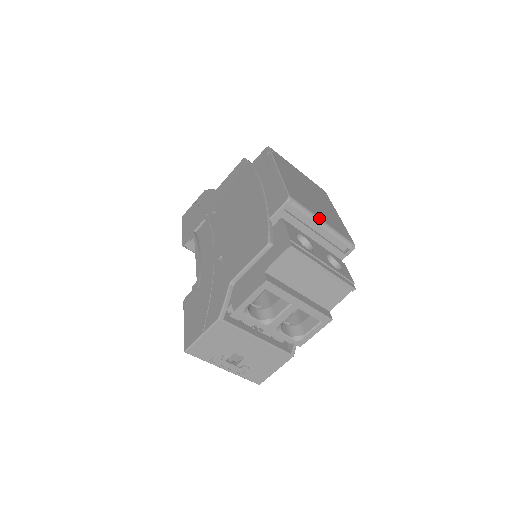
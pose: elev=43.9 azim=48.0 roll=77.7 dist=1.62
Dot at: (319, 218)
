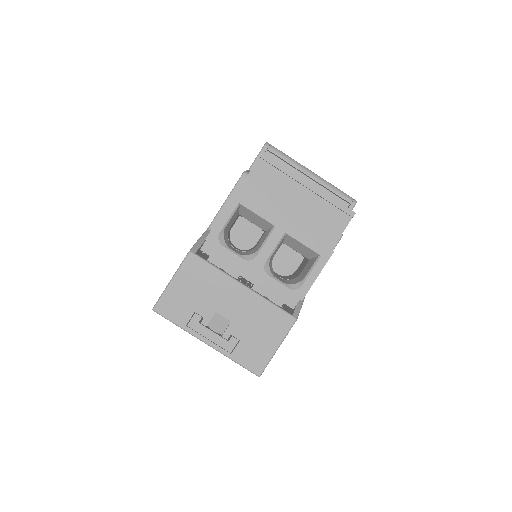
Dot at: (305, 167)
